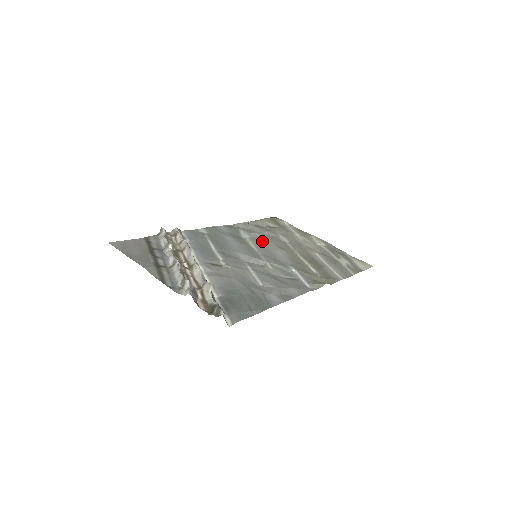
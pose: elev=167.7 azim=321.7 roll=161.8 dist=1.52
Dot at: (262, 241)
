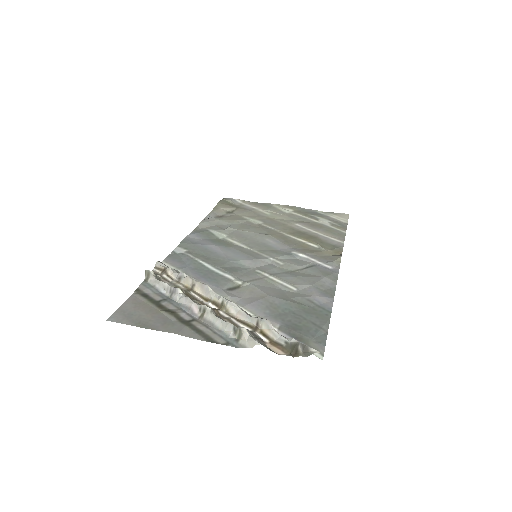
Dot at: (243, 234)
